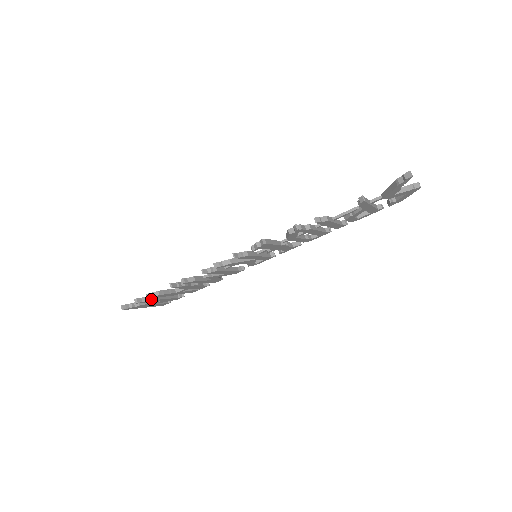
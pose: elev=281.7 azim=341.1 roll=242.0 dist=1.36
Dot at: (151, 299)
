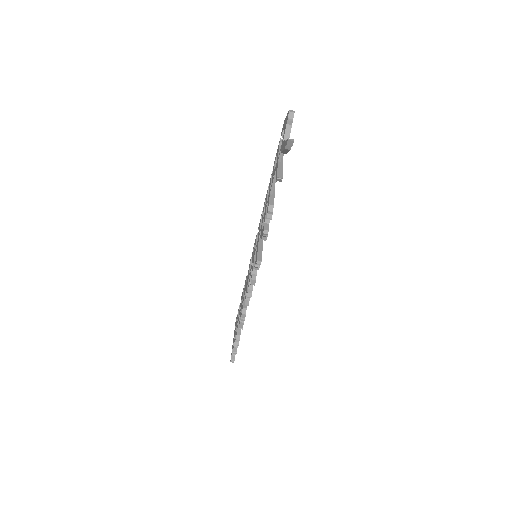
Dot at: occluded
